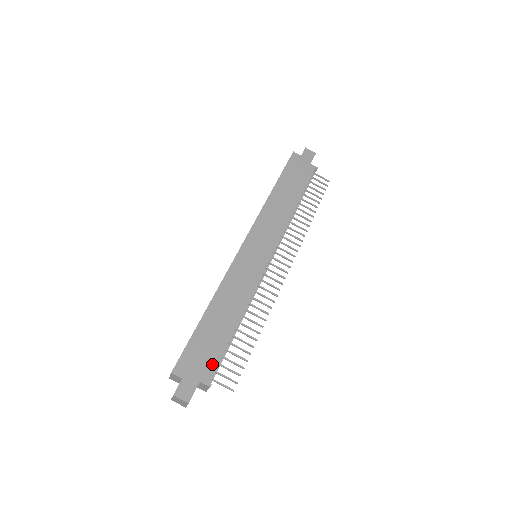
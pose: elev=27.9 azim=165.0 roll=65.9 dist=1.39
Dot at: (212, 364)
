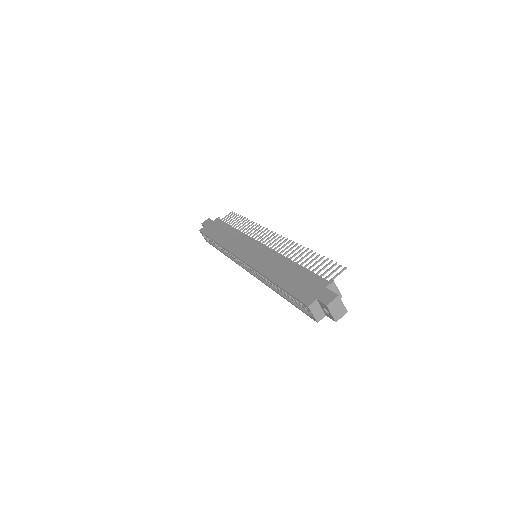
Dot at: (317, 279)
